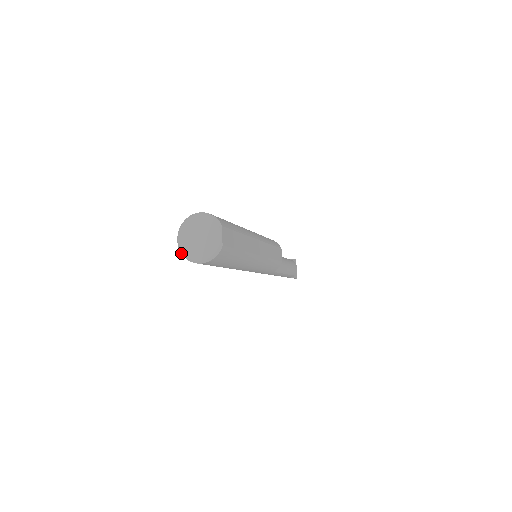
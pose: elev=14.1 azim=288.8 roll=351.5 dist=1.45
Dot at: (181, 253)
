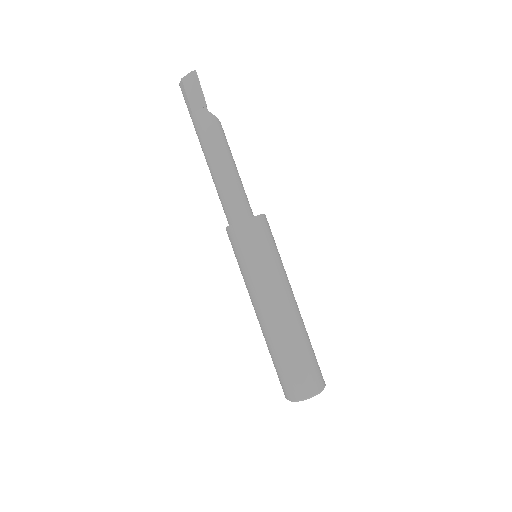
Dot at: occluded
